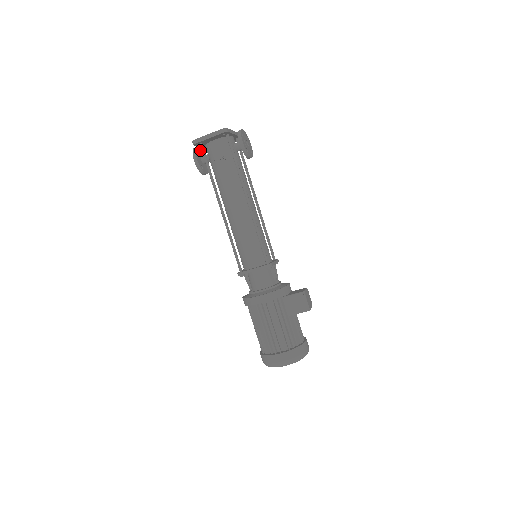
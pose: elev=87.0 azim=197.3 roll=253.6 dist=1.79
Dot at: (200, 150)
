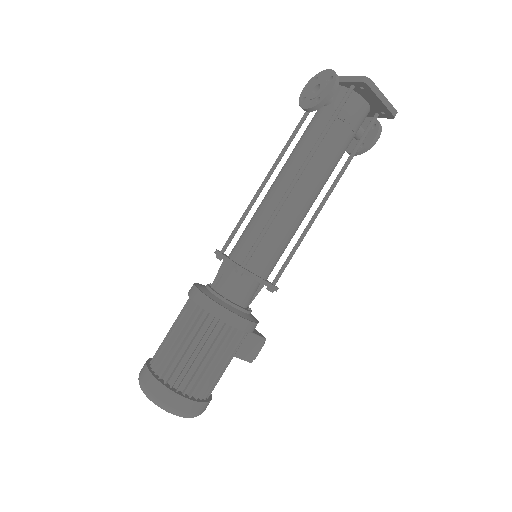
Dot at: occluded
